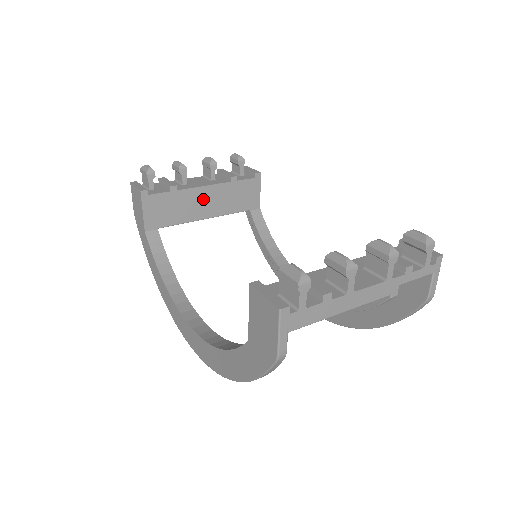
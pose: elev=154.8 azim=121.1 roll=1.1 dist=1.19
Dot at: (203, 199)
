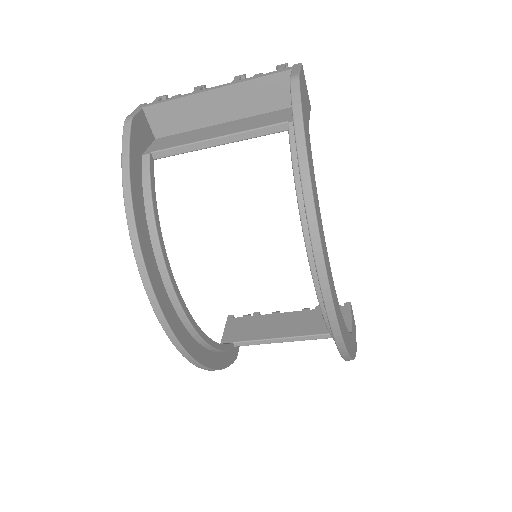
Dot at: (283, 322)
